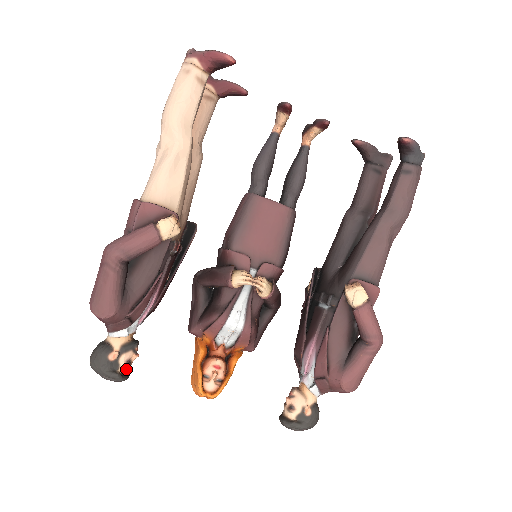
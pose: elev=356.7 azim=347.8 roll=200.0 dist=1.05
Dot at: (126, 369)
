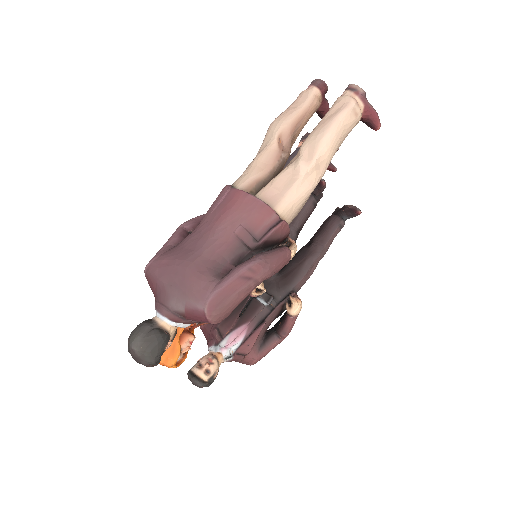
Dot at: occluded
